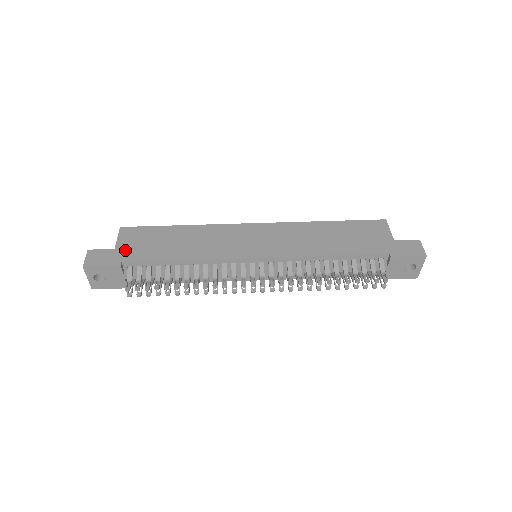
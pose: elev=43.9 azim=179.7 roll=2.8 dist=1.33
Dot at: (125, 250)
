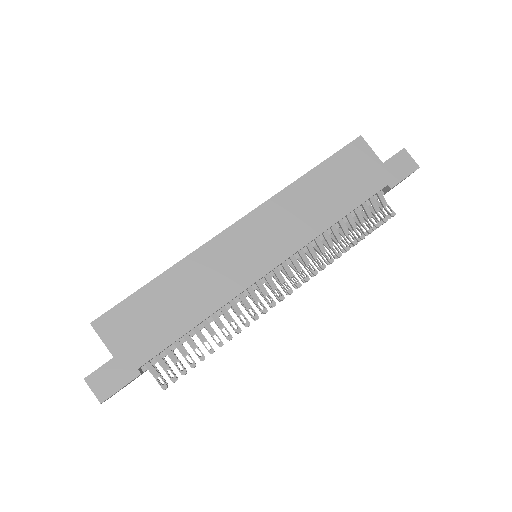
Dot at: (127, 351)
